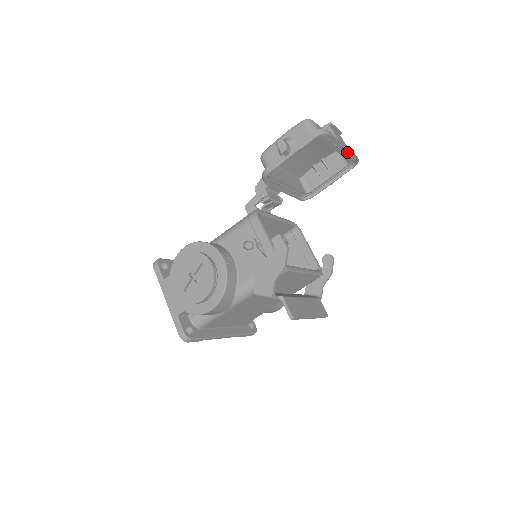
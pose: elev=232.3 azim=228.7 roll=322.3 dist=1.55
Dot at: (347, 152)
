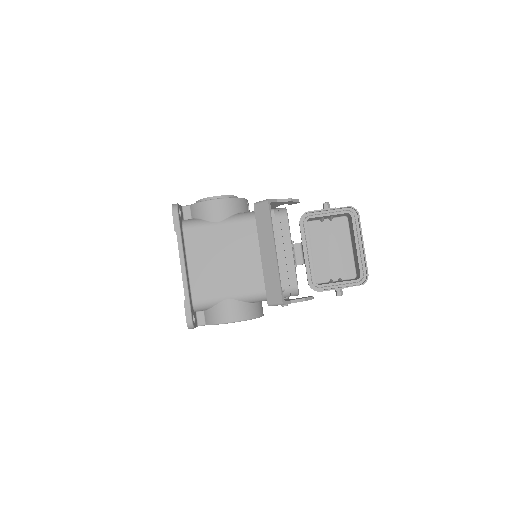
Dot at: (363, 259)
